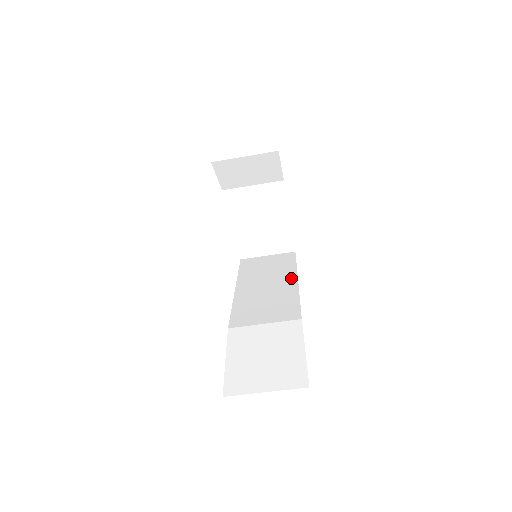
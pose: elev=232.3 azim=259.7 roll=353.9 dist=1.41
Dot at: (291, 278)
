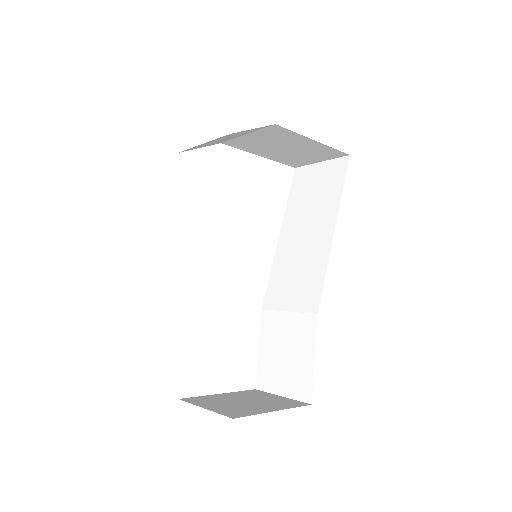
Dot at: (329, 224)
